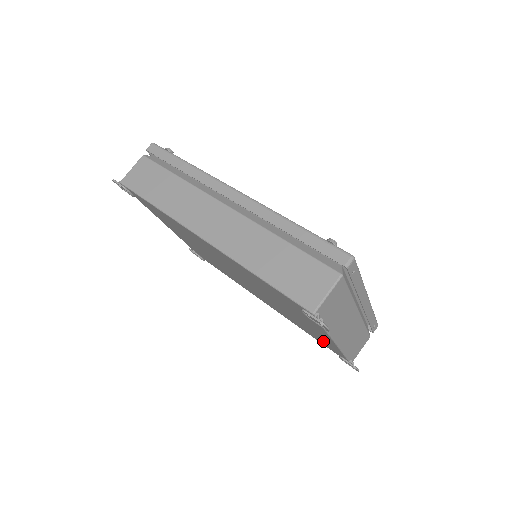
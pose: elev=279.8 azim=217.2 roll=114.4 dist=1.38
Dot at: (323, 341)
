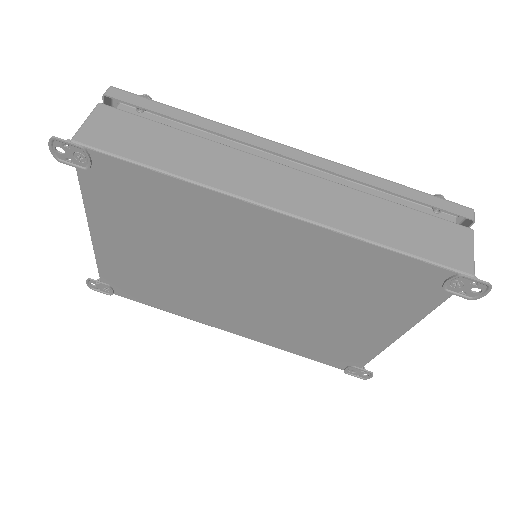
Dot at: (341, 350)
